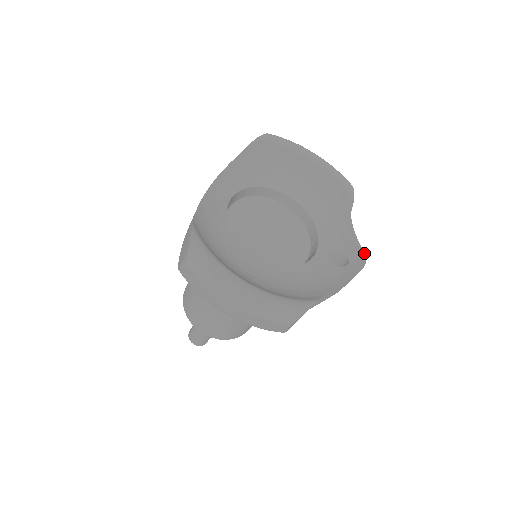
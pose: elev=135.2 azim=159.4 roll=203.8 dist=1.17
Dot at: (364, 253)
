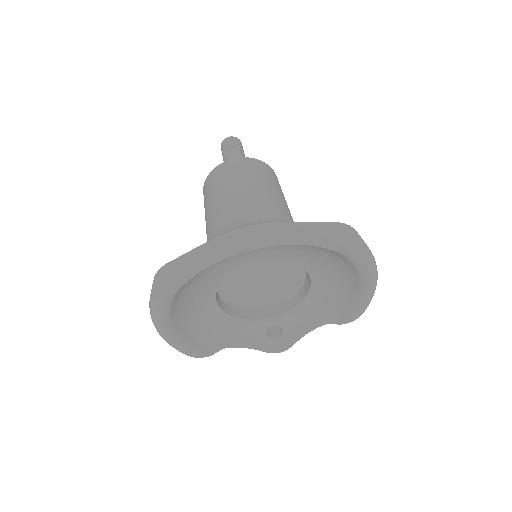
Dot at: (290, 347)
